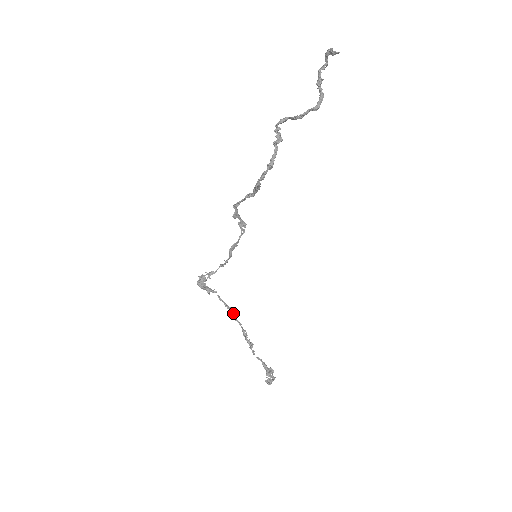
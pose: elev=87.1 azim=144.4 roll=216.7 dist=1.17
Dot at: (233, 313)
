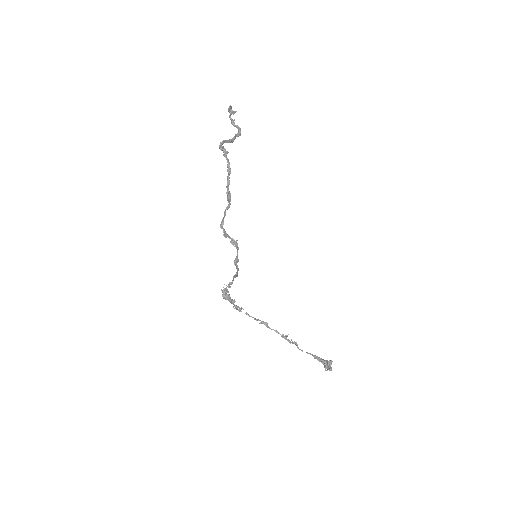
Dot at: (265, 323)
